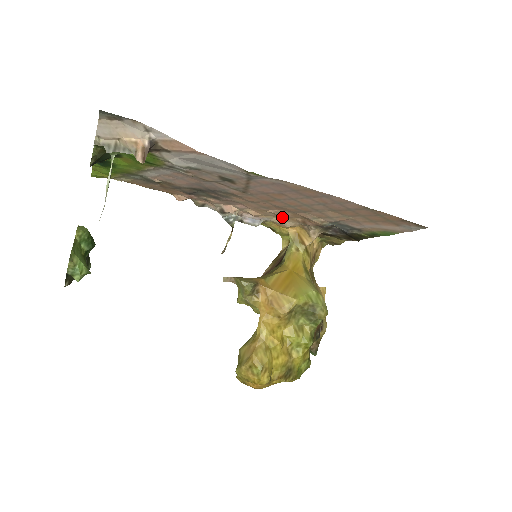
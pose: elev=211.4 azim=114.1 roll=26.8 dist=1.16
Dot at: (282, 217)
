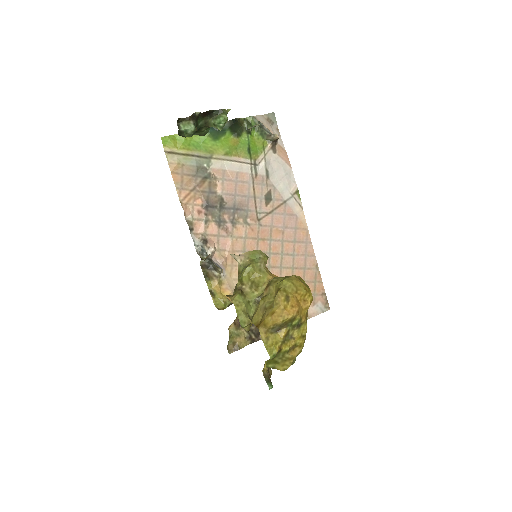
Dot at: (236, 278)
